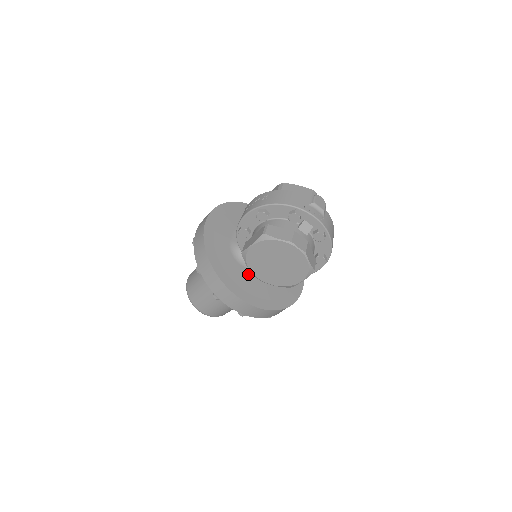
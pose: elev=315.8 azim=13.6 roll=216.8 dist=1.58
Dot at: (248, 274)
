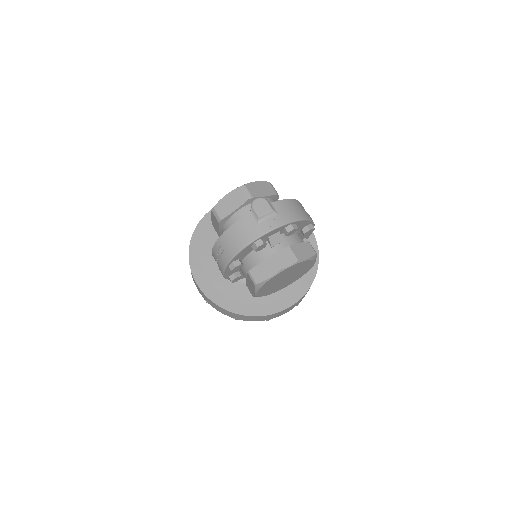
Dot at: occluded
